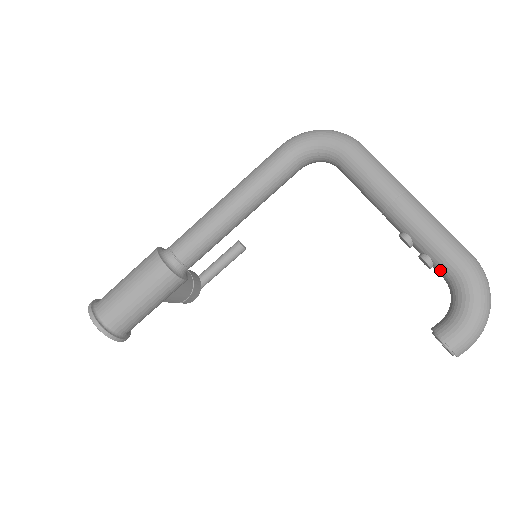
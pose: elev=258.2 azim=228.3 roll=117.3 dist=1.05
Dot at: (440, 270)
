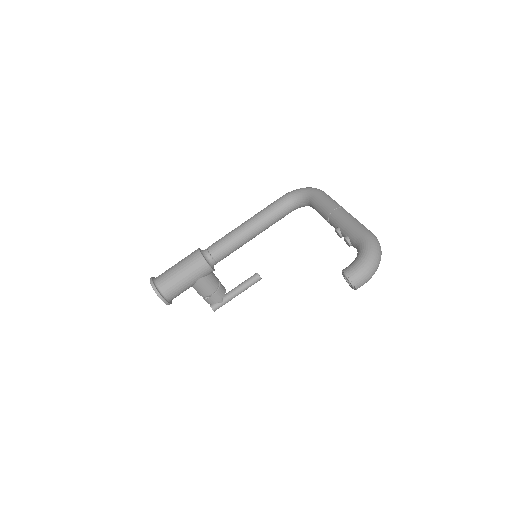
Dot at: (353, 242)
